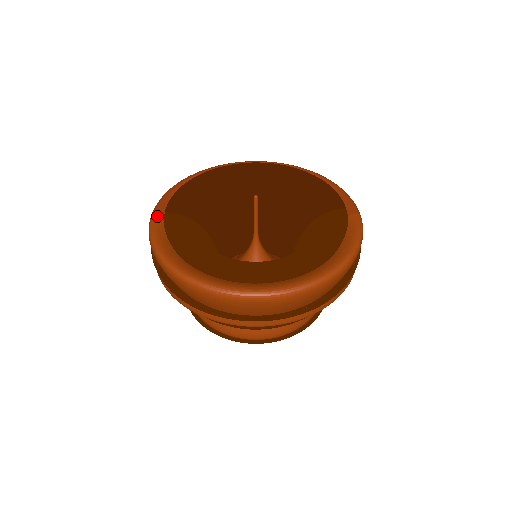
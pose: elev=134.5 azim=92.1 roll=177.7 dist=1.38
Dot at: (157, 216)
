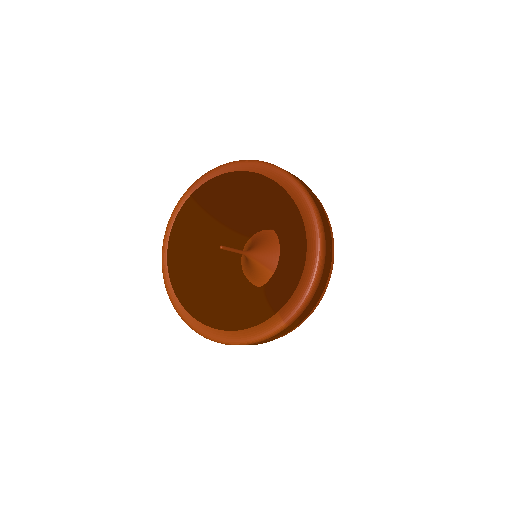
Dot at: (192, 190)
